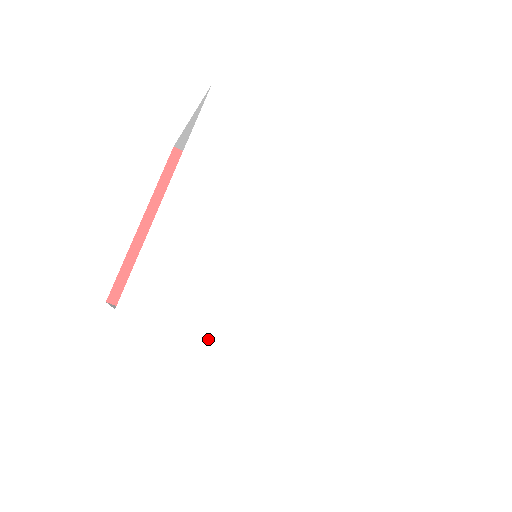
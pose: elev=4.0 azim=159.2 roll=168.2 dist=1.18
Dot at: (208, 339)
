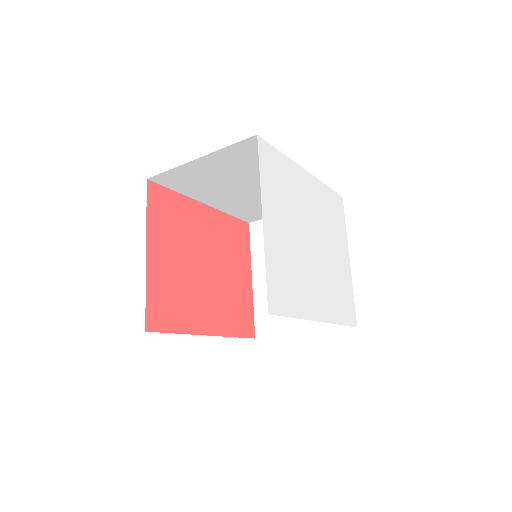
Dot at: (304, 317)
